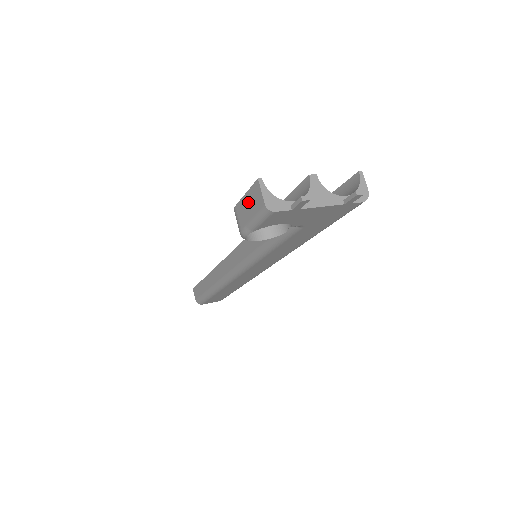
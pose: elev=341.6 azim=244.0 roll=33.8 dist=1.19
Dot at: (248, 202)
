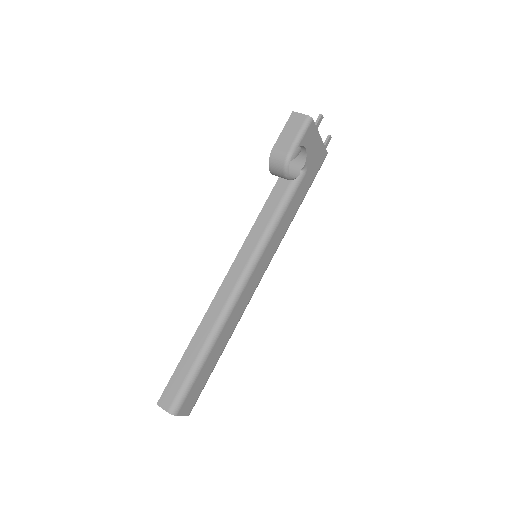
Dot at: (288, 130)
